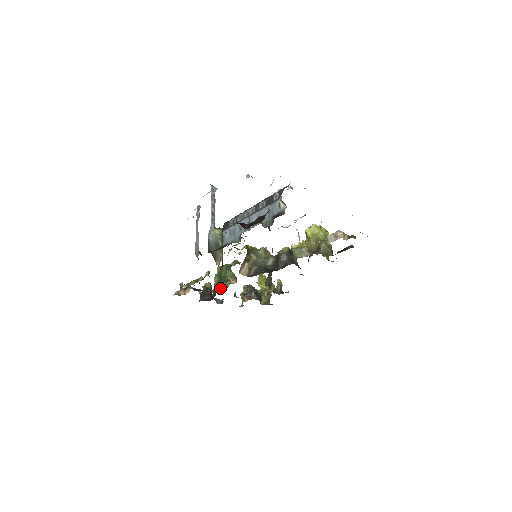
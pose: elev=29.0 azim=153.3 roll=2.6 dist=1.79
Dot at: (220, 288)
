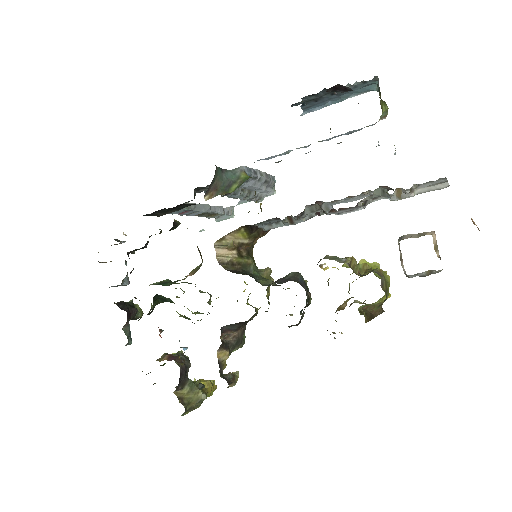
Dot at: (159, 282)
